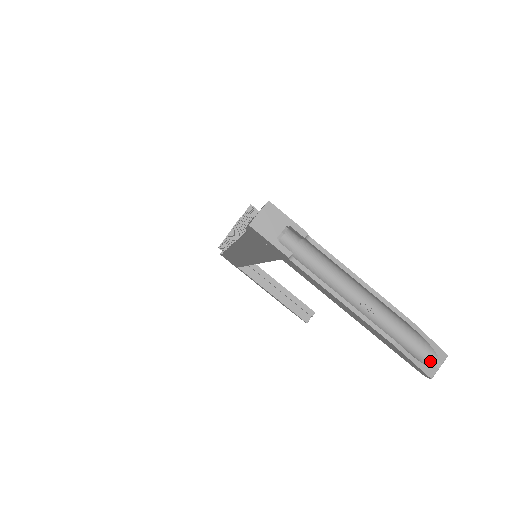
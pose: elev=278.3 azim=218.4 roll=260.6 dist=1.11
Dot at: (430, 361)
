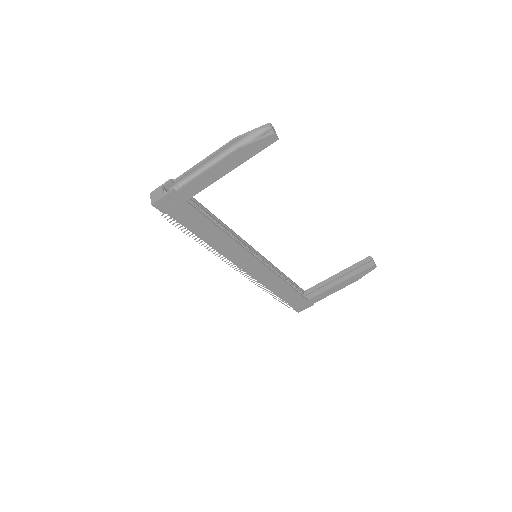
Dot at: (266, 133)
